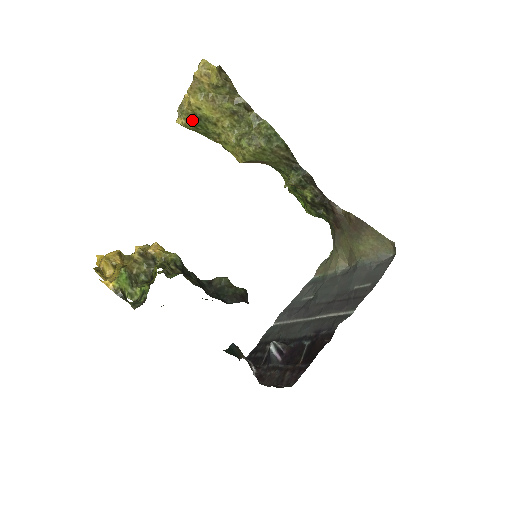
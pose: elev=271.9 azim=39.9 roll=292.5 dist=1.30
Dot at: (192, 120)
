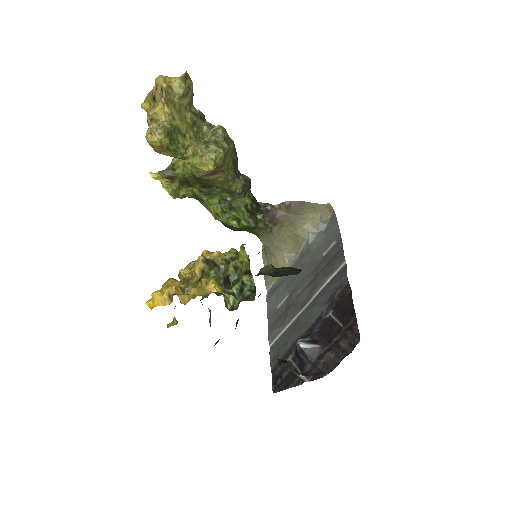
Dot at: (168, 133)
